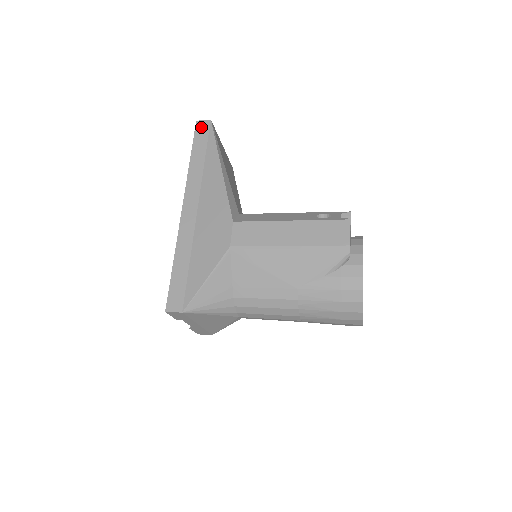
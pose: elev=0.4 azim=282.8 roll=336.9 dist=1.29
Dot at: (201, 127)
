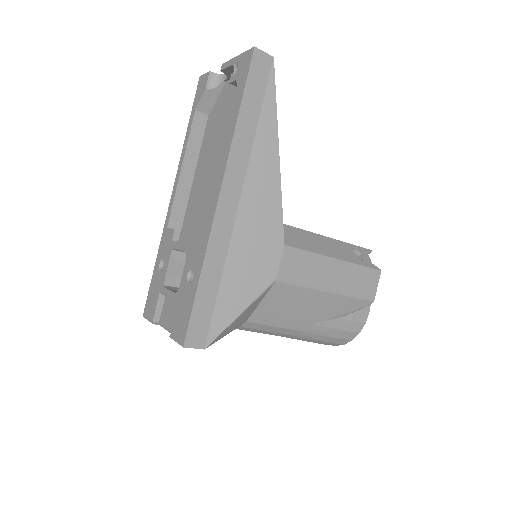
Dot at: (260, 63)
